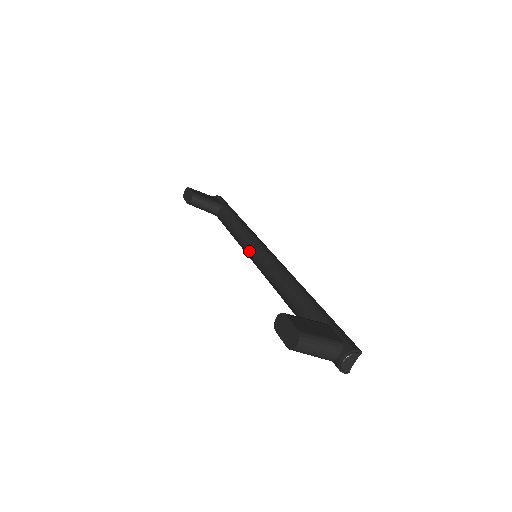
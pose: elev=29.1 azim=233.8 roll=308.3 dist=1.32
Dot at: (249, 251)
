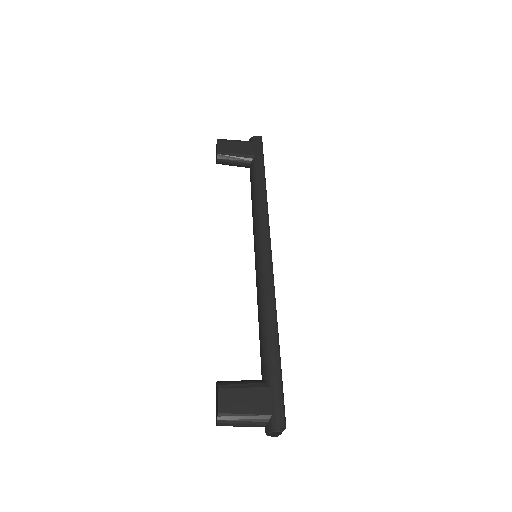
Dot at: (254, 245)
